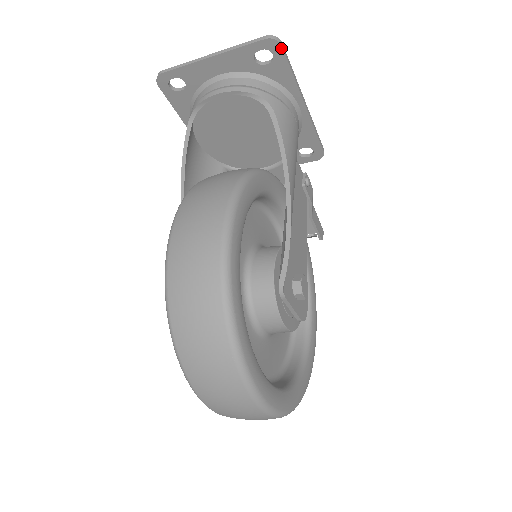
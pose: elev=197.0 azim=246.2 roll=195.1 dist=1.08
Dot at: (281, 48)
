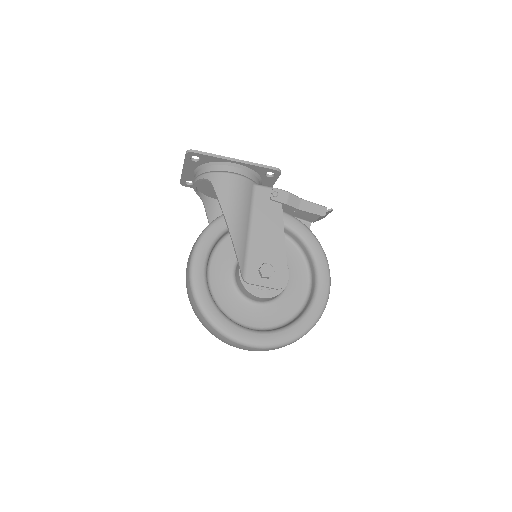
Dot at: (194, 153)
